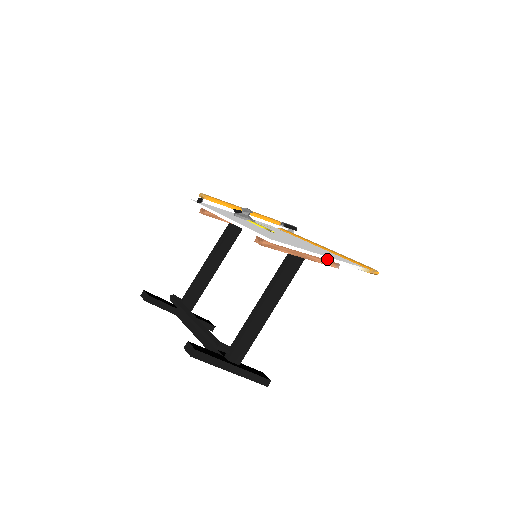
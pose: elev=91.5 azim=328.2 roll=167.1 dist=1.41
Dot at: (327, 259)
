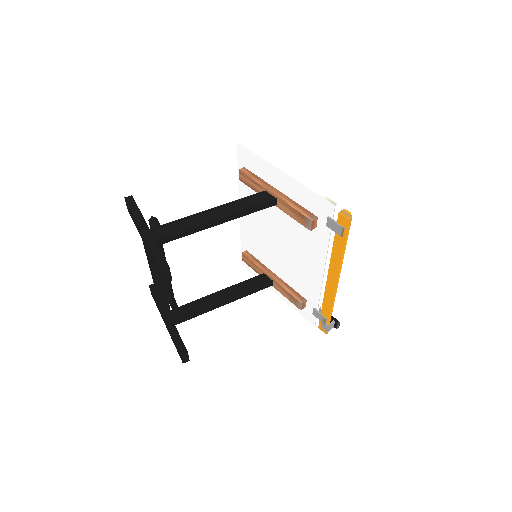
Dot at: (286, 173)
